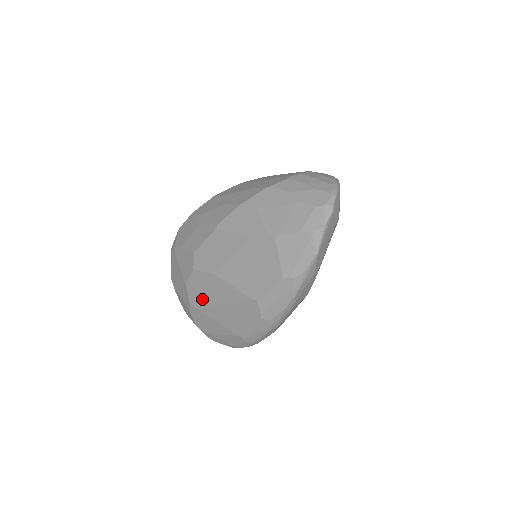
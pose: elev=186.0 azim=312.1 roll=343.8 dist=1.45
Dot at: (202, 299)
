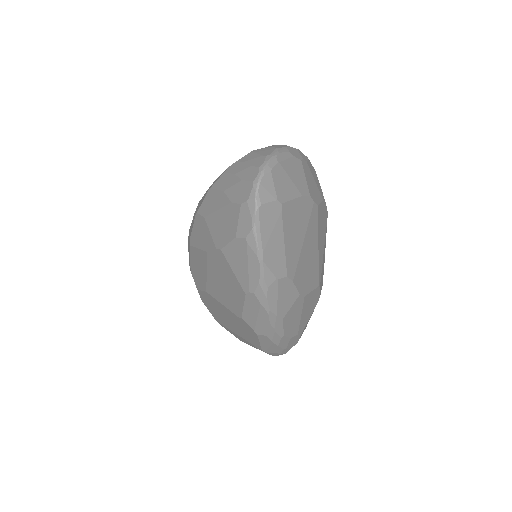
Dot at: (217, 316)
